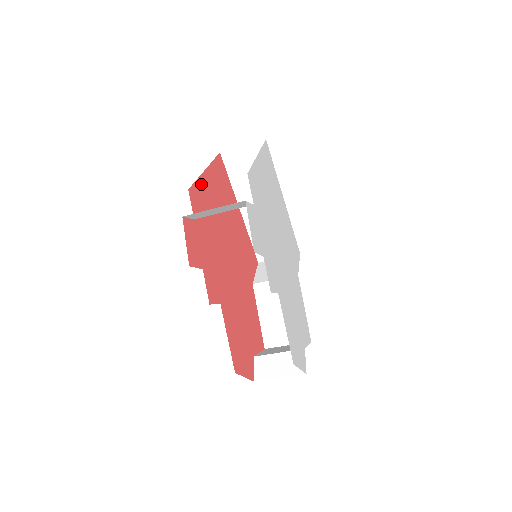
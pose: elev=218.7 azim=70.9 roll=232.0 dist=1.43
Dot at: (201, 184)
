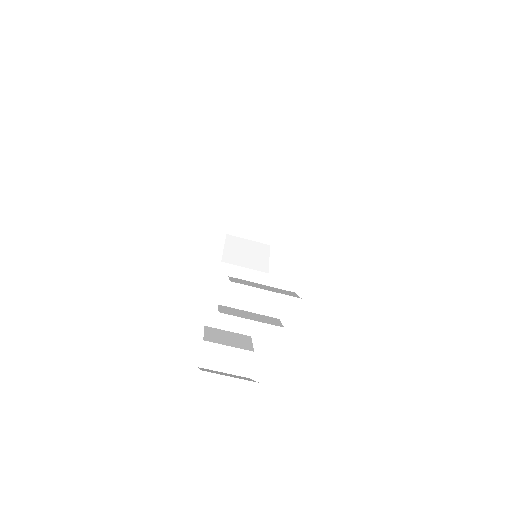
Dot at: occluded
